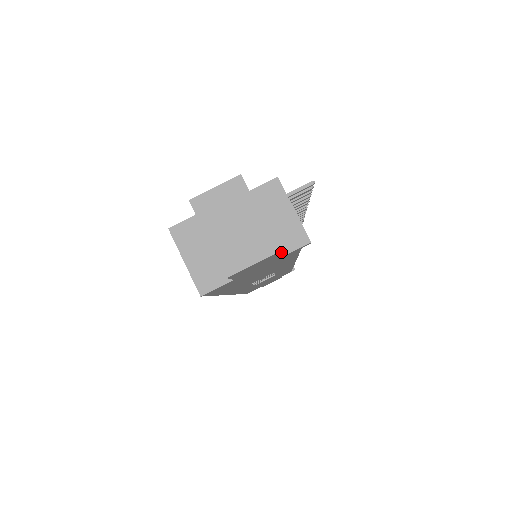
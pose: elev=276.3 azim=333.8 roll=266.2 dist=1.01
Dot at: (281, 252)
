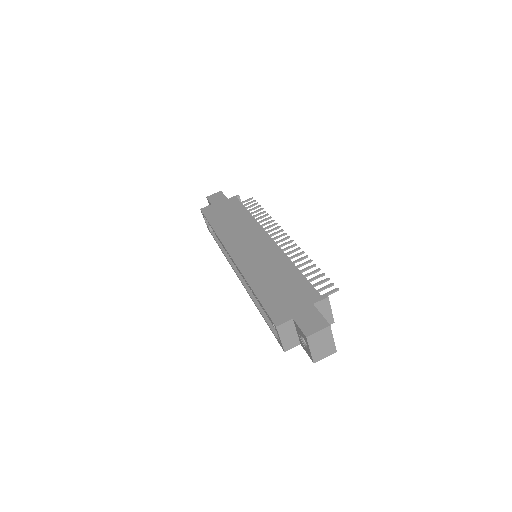
Dot at: occluded
